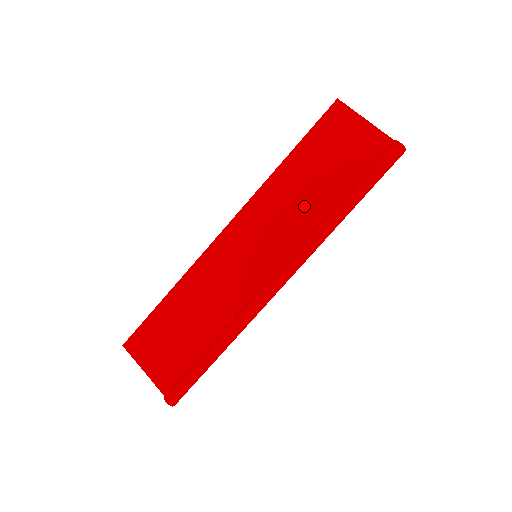
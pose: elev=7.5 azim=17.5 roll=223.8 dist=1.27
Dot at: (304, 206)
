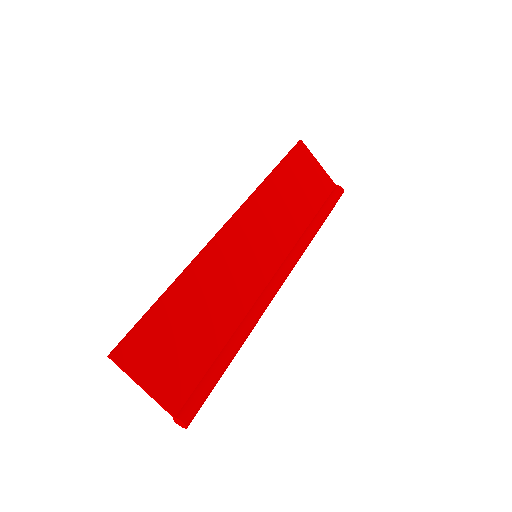
Dot at: (289, 218)
